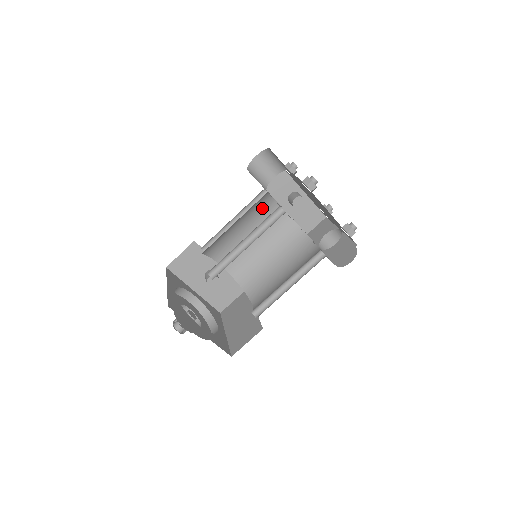
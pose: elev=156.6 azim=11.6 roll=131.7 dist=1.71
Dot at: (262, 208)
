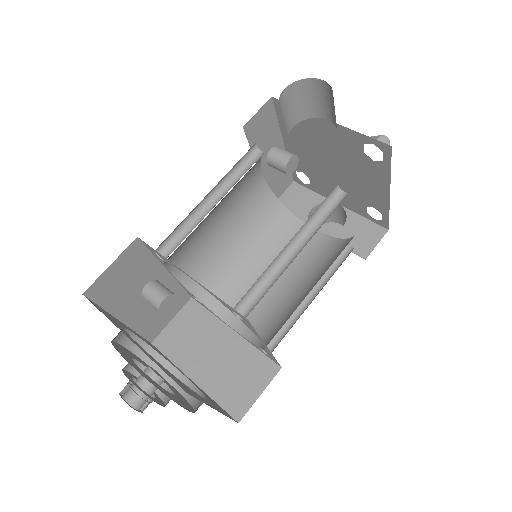
Dot at: (246, 173)
